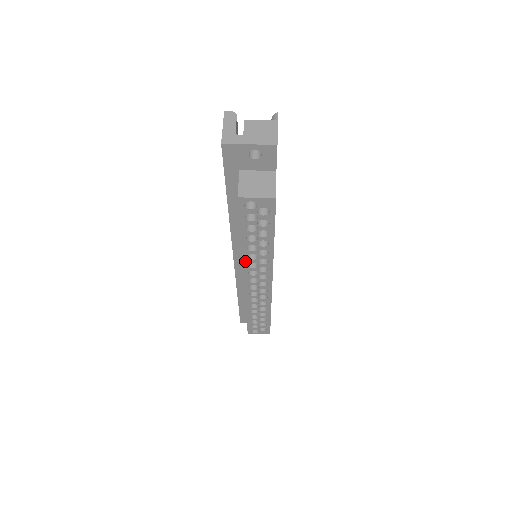
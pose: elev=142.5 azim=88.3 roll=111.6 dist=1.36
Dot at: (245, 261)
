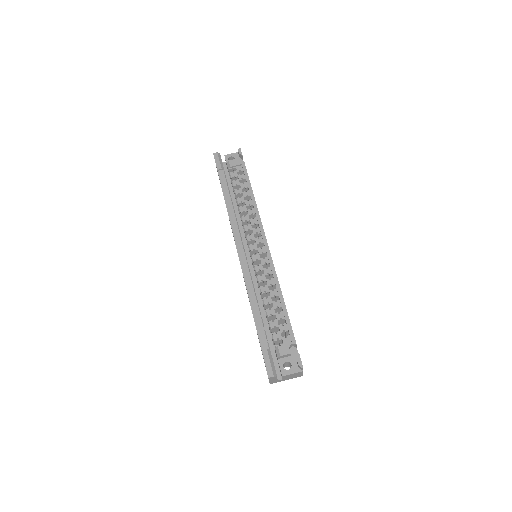
Dot at: occluded
